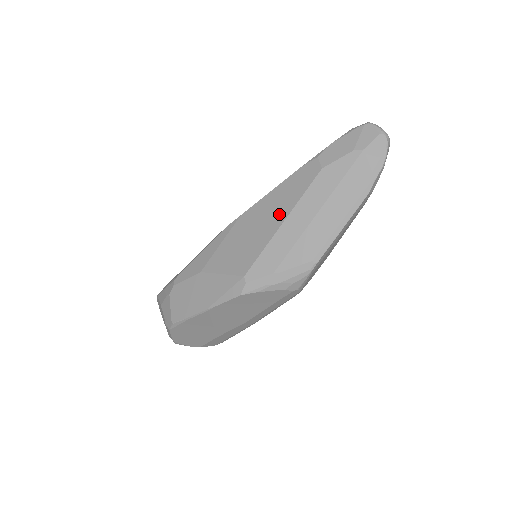
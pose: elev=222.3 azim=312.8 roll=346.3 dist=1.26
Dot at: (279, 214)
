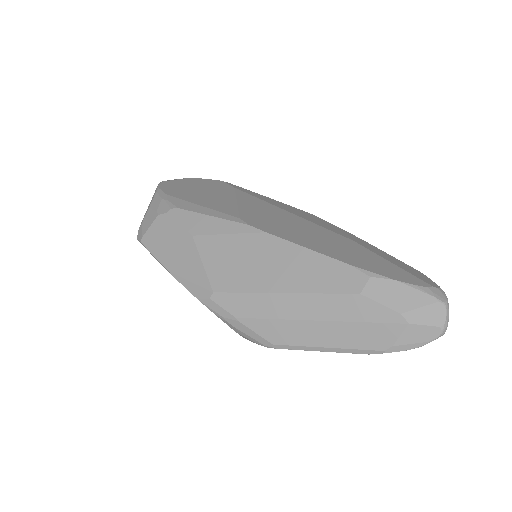
Dot at: (288, 281)
